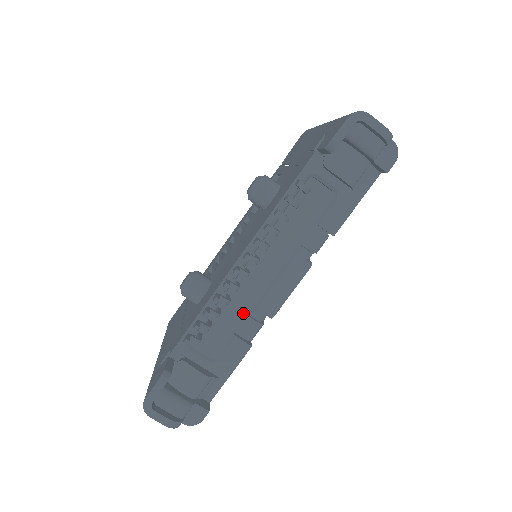
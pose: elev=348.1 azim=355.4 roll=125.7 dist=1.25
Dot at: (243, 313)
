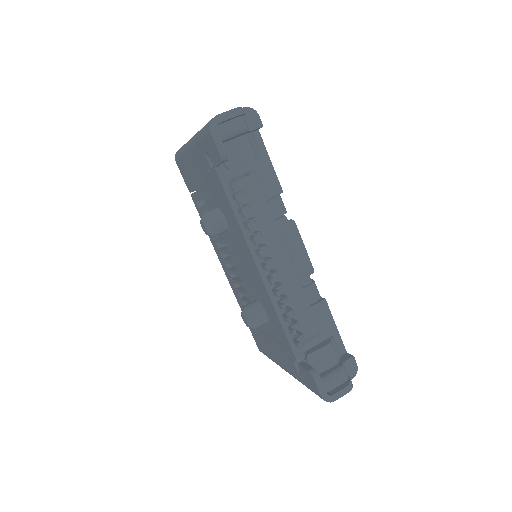
Dot at: (299, 292)
